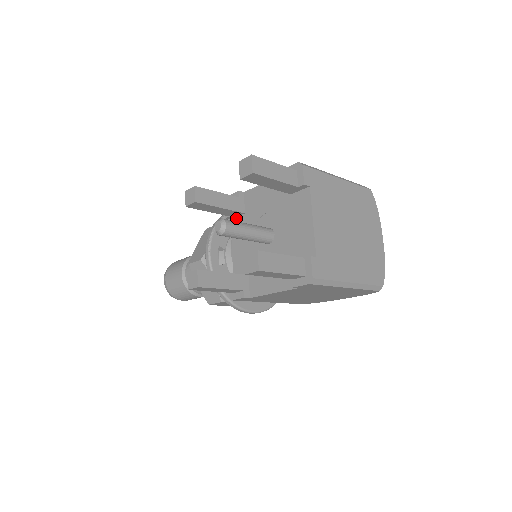
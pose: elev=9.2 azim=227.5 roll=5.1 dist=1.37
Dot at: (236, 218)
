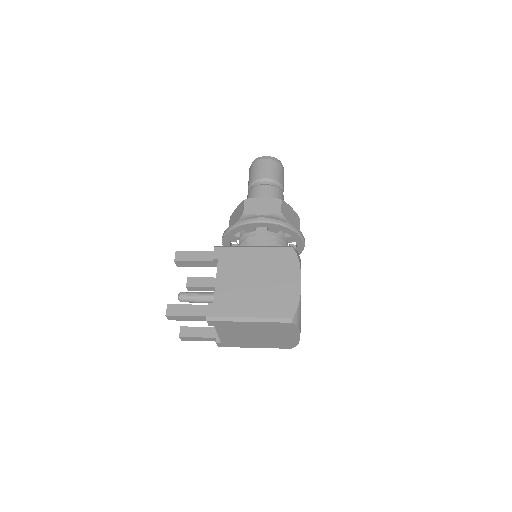
Dot at: occluded
